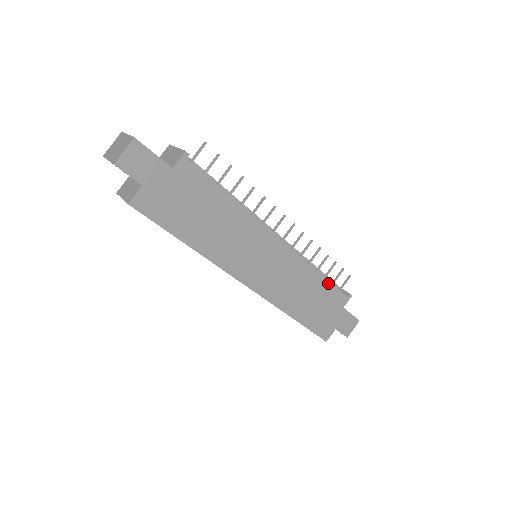
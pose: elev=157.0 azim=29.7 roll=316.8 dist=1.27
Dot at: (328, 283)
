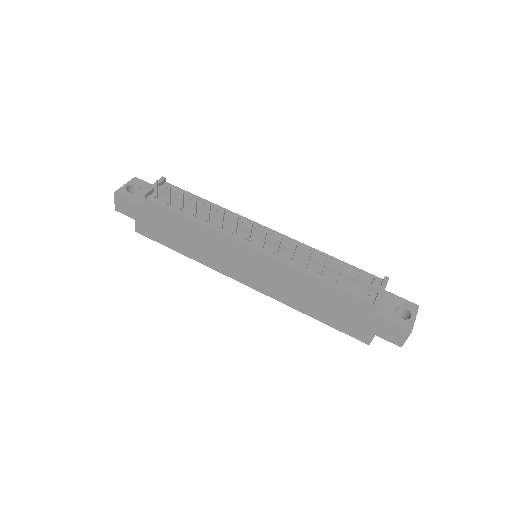
Dot at: (333, 287)
